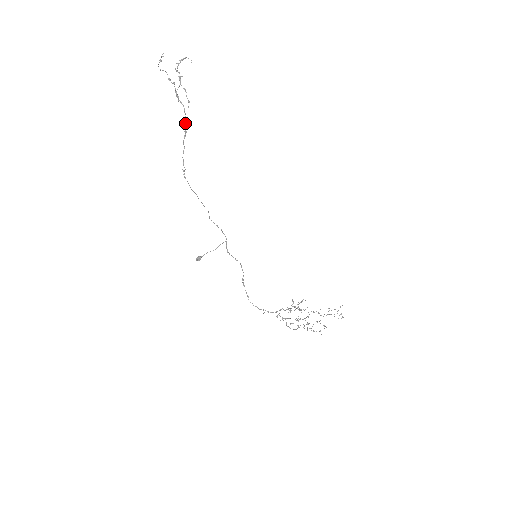
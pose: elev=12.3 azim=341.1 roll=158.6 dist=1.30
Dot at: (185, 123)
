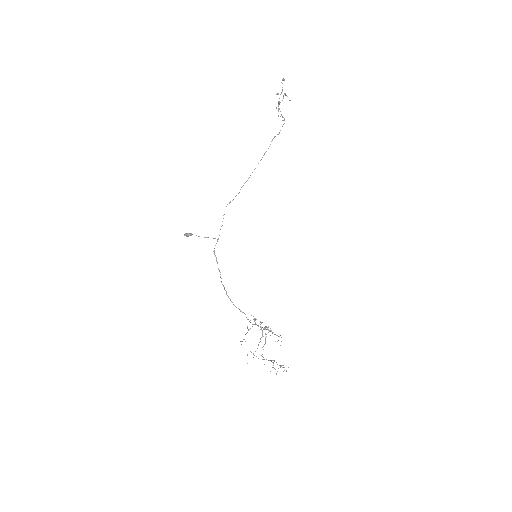
Dot at: (283, 117)
